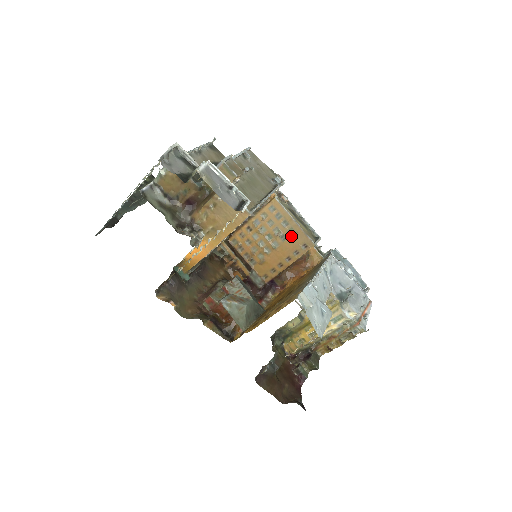
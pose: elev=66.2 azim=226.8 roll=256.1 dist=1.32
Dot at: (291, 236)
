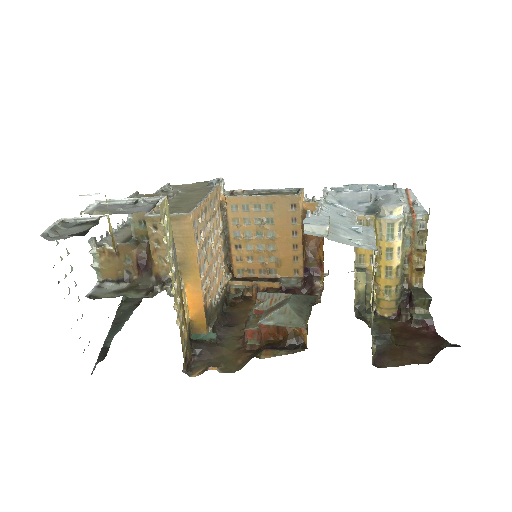
Dot at: (273, 212)
